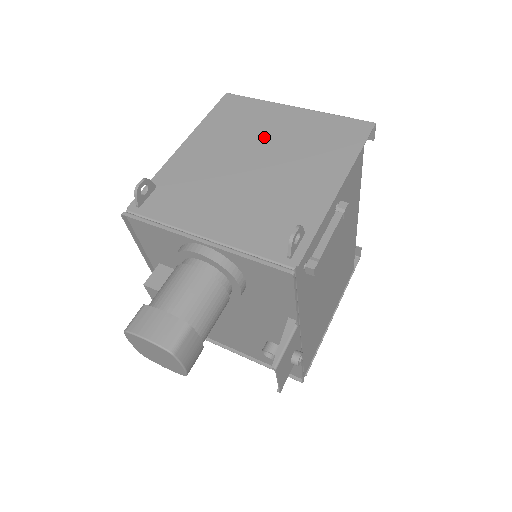
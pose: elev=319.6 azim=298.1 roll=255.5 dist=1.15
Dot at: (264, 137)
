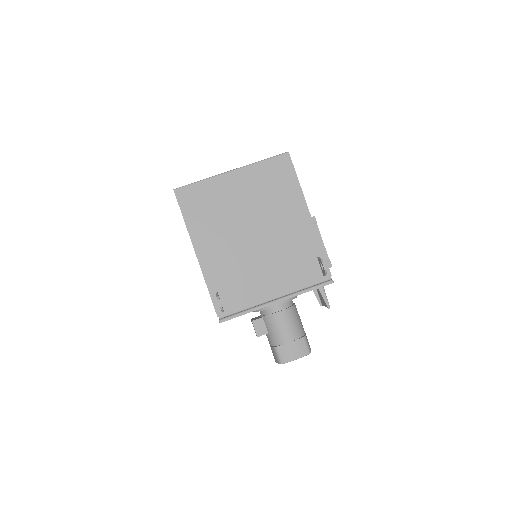
Dot at: (238, 211)
